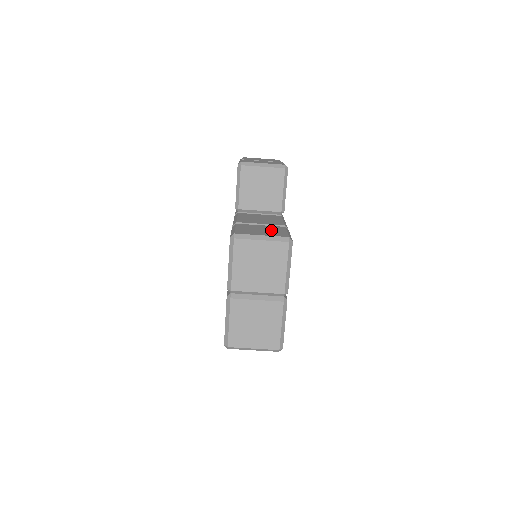
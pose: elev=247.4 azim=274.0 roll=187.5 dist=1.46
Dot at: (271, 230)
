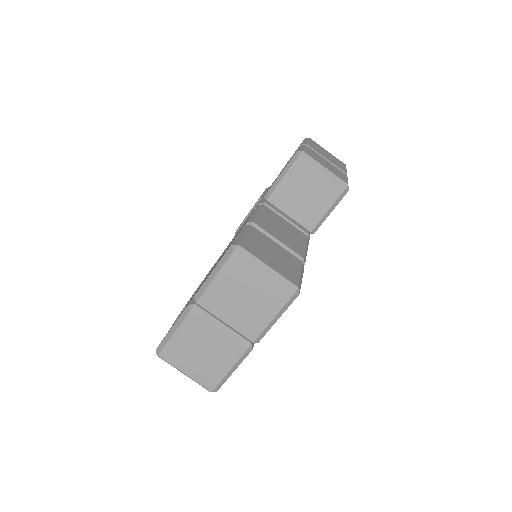
Dot at: (284, 261)
